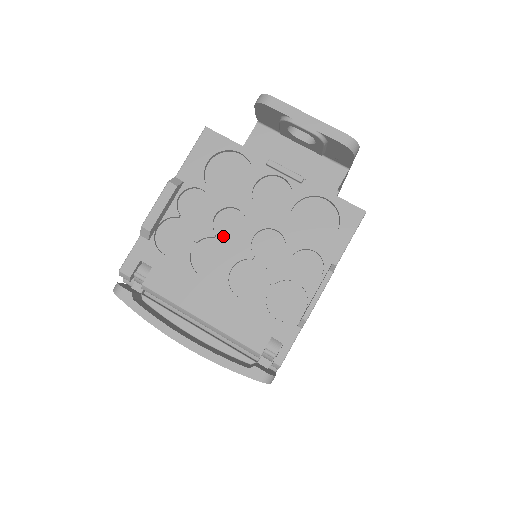
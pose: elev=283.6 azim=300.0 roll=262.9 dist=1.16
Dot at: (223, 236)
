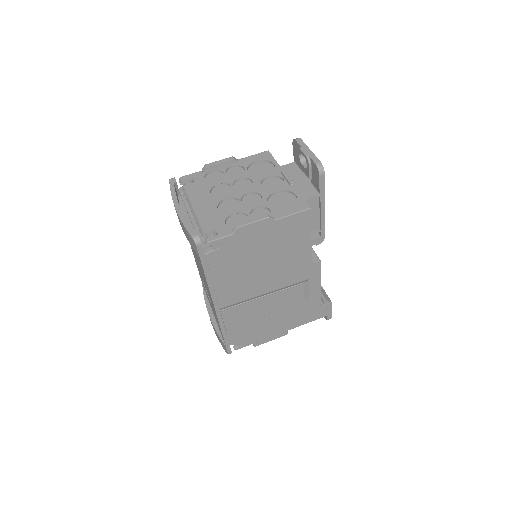
Dot at: (236, 188)
